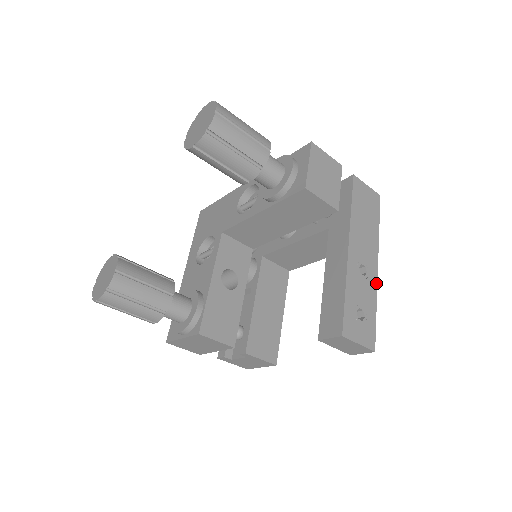
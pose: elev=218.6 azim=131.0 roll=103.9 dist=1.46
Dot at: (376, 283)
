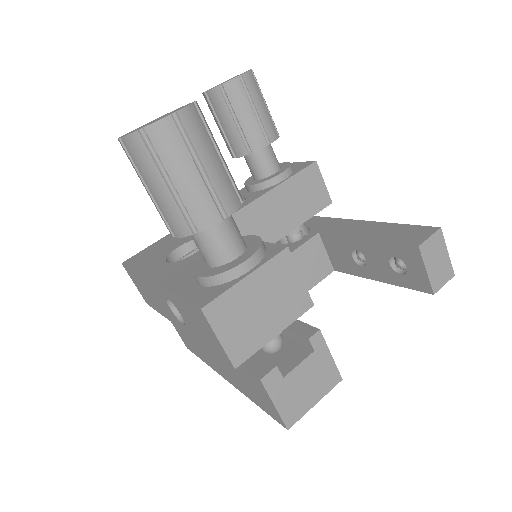
Dot at: occluded
